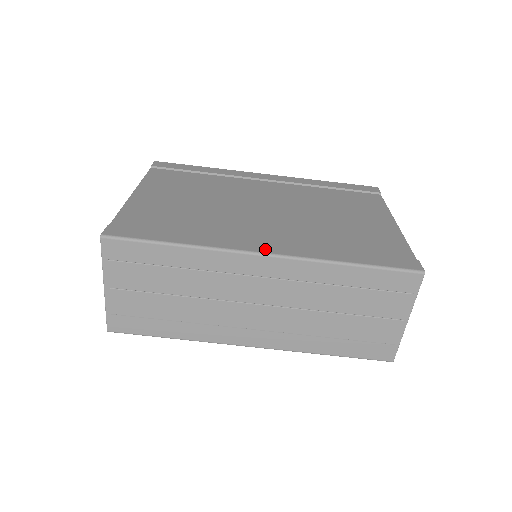
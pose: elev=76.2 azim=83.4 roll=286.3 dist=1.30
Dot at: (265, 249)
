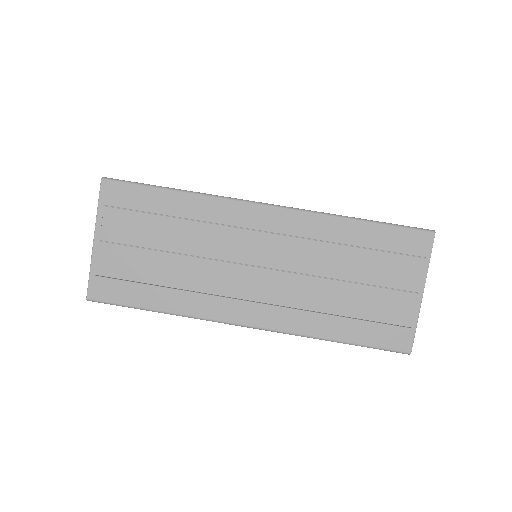
Dot at: occluded
